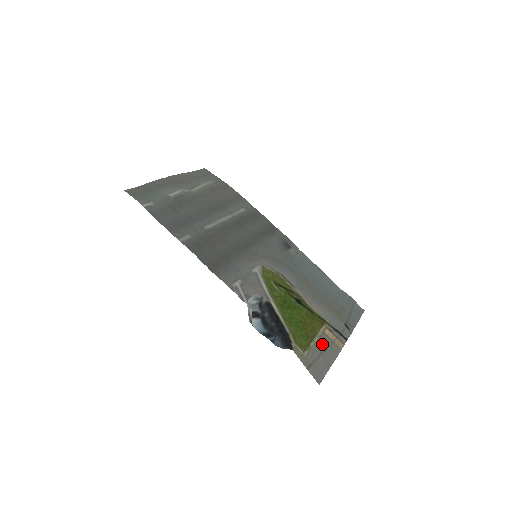
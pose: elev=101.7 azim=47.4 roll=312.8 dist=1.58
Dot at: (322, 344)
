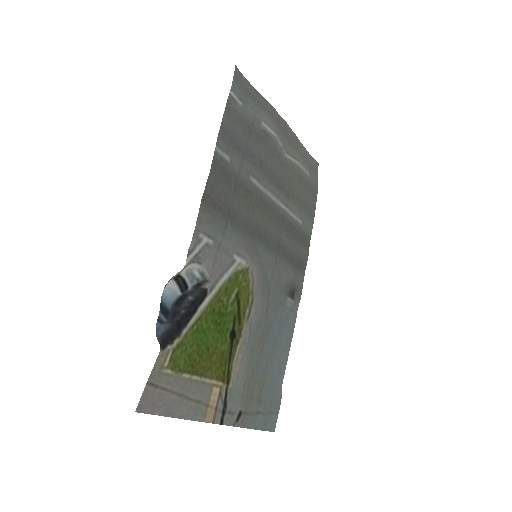
Dot at: (195, 390)
